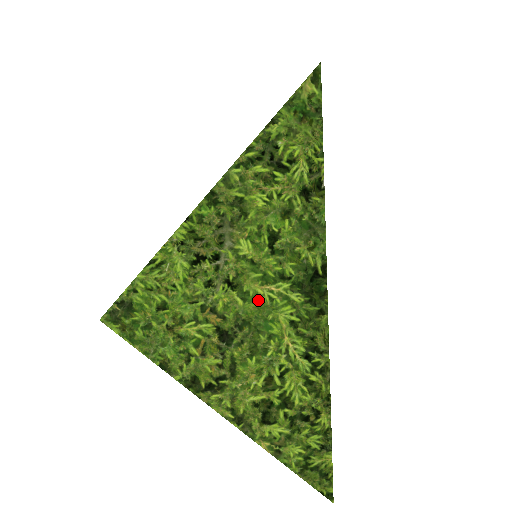
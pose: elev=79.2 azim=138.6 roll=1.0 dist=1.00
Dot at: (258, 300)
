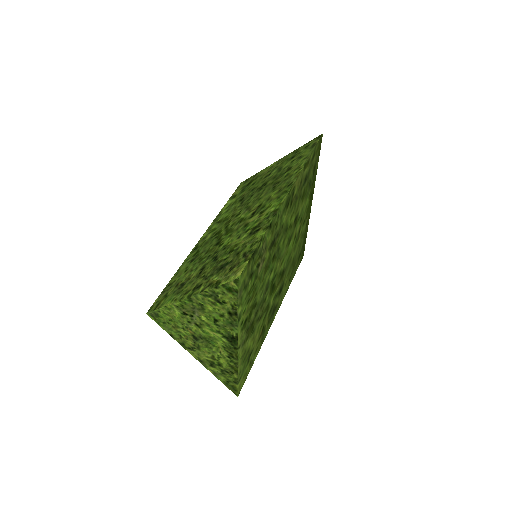
Dot at: (209, 334)
